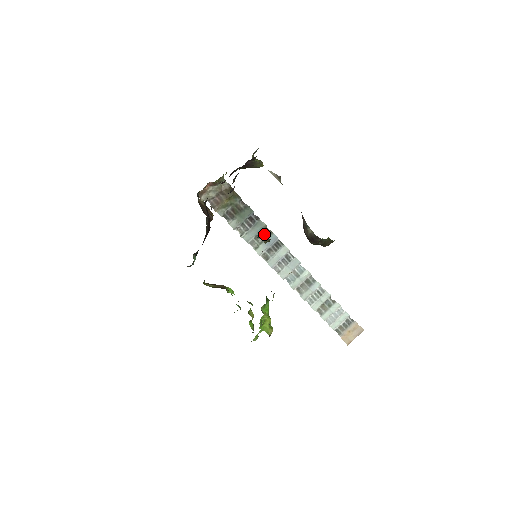
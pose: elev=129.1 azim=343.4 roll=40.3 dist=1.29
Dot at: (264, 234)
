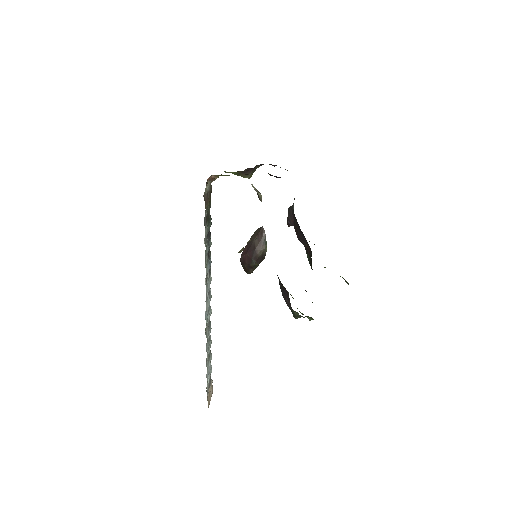
Dot at: (208, 254)
